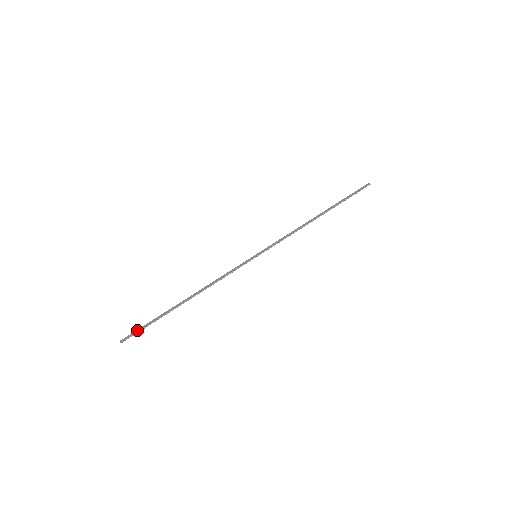
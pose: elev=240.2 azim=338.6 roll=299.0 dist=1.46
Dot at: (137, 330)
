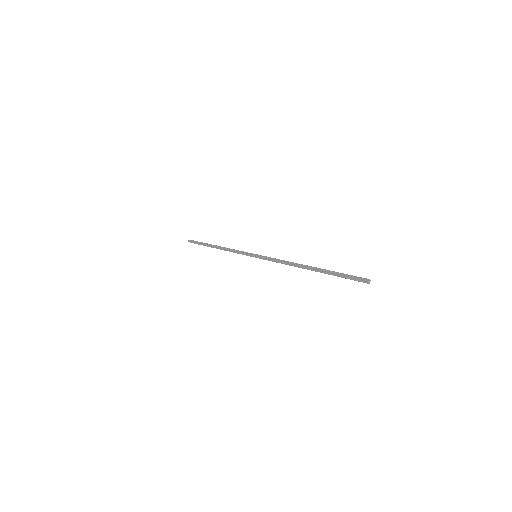
Dot at: (195, 241)
